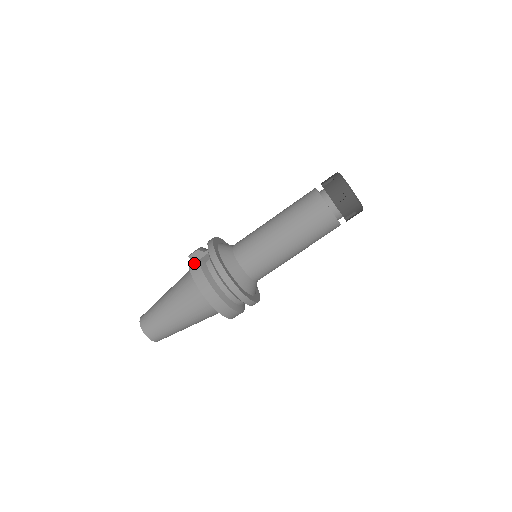
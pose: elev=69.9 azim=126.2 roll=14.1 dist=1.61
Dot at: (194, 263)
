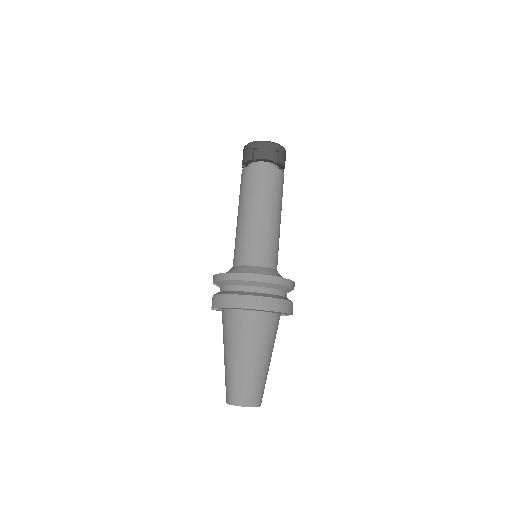
Dot at: (212, 300)
